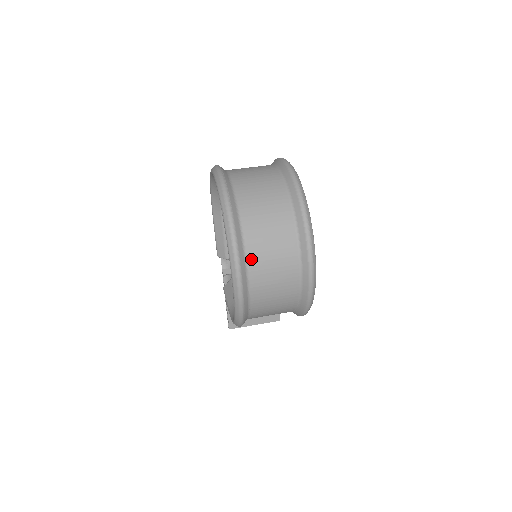
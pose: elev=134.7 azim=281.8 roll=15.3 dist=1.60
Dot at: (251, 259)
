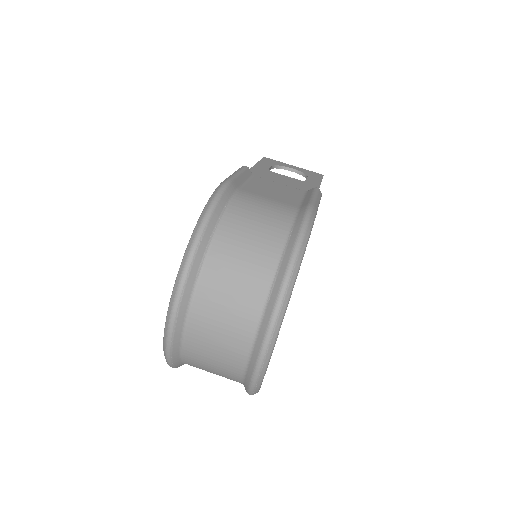
Dot at: occluded
